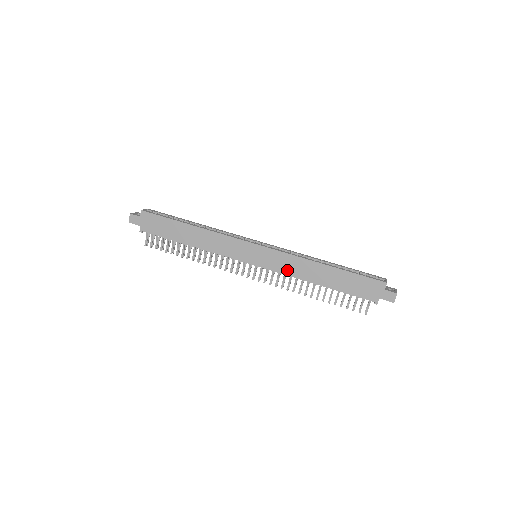
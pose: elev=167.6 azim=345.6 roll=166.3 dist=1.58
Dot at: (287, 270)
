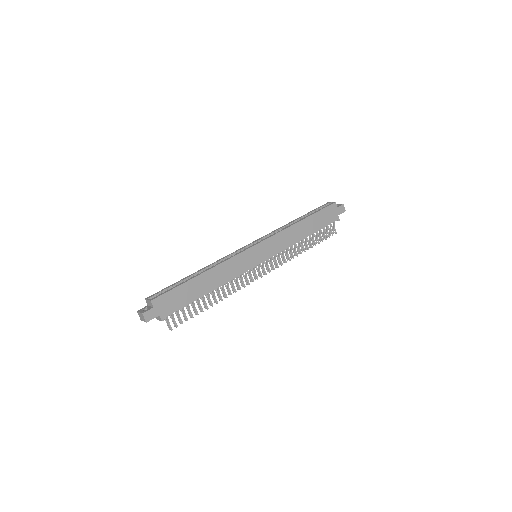
Dot at: (284, 245)
